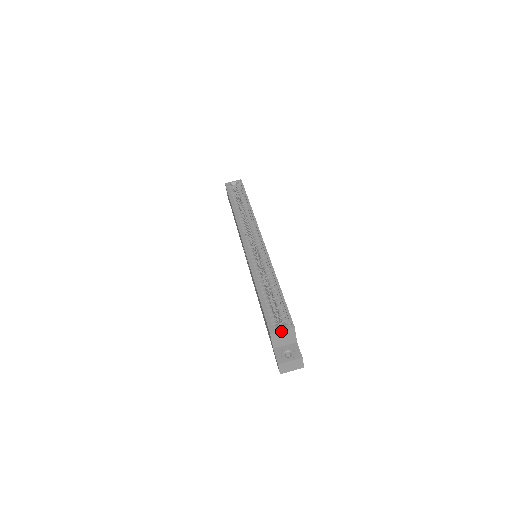
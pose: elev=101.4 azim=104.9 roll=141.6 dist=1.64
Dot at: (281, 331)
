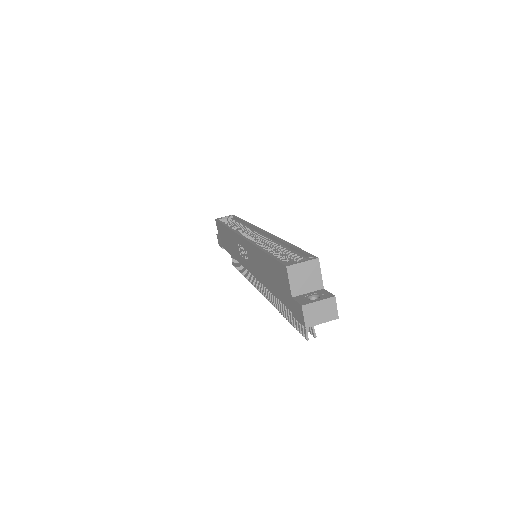
Dot at: (301, 263)
